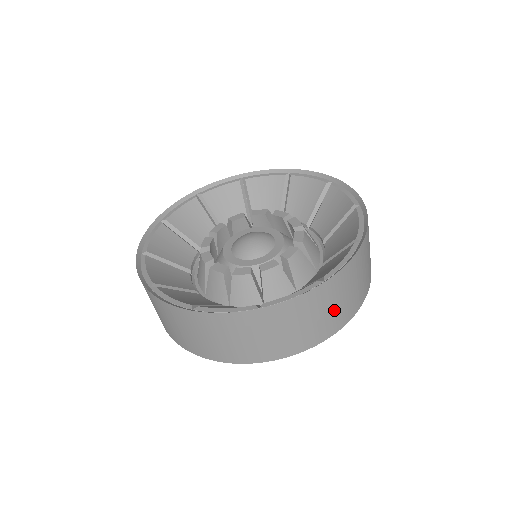
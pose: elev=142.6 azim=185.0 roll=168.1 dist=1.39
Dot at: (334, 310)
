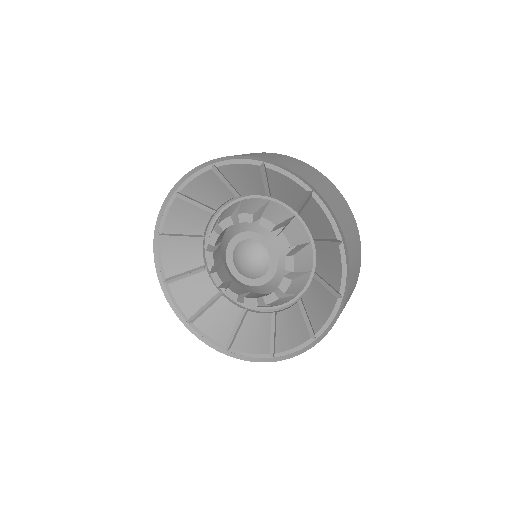
Dot at: (352, 231)
